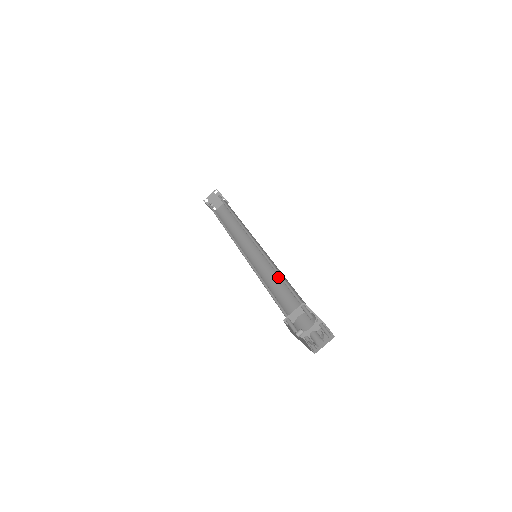
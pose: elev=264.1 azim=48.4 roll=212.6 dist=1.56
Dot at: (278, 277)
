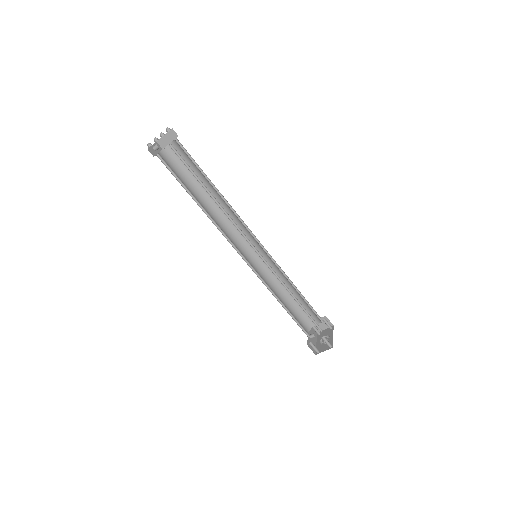
Dot at: (281, 276)
